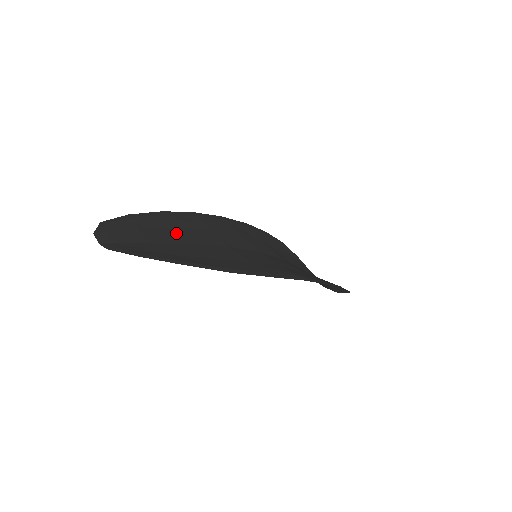
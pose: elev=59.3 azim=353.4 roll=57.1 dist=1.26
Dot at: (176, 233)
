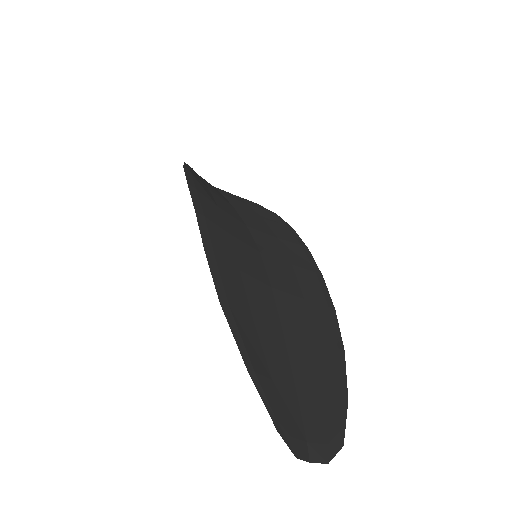
Dot at: (266, 333)
